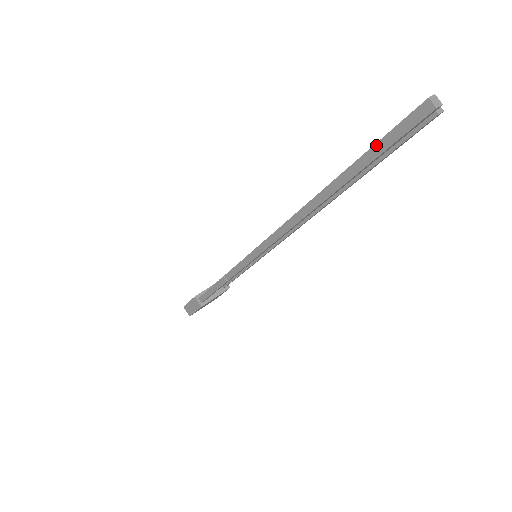
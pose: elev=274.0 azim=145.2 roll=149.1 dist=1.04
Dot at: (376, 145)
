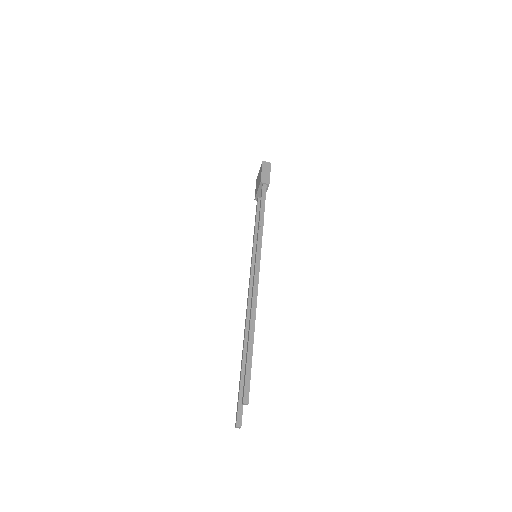
Dot at: (239, 395)
